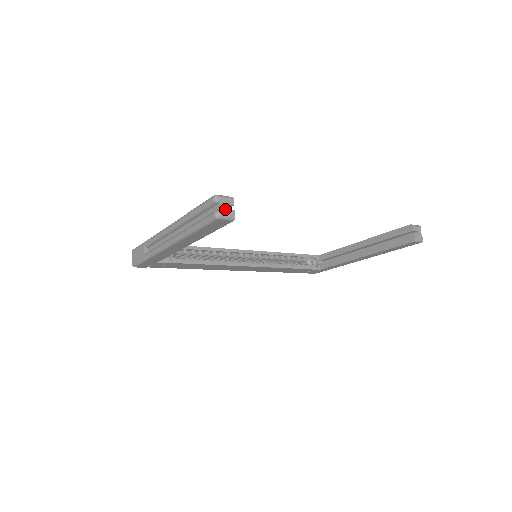
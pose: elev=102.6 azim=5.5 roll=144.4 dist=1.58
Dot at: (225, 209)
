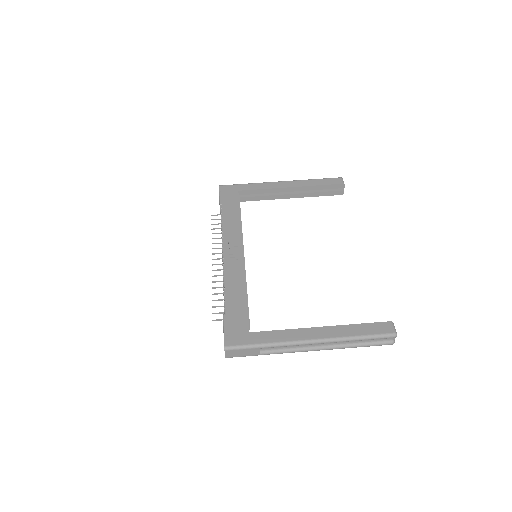
Dot at: occluded
